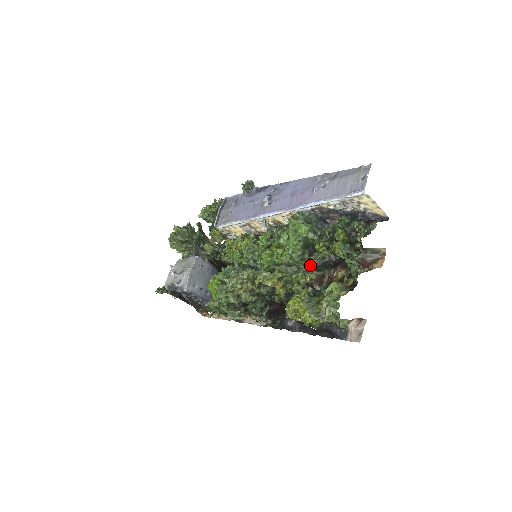
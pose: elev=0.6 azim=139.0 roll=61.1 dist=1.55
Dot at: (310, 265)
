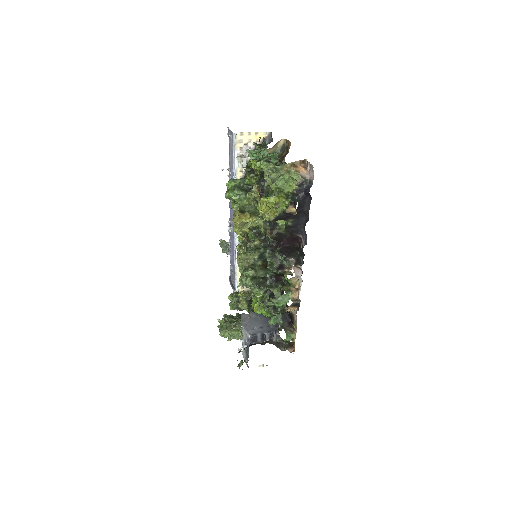
Dot at: occluded
